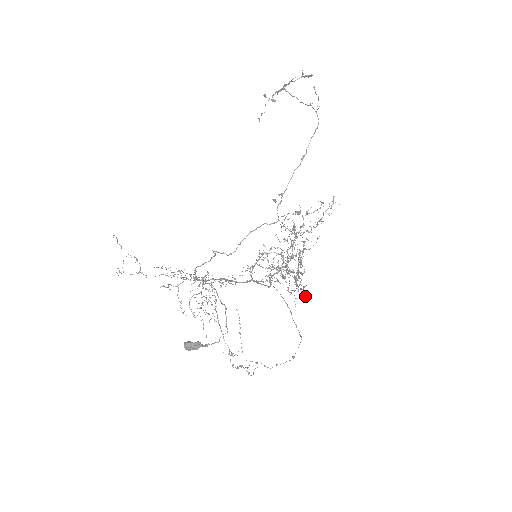
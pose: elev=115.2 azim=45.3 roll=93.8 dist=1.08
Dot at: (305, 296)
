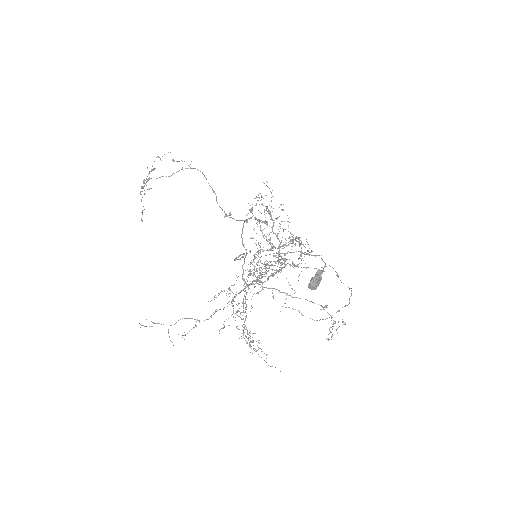
Dot at: occluded
